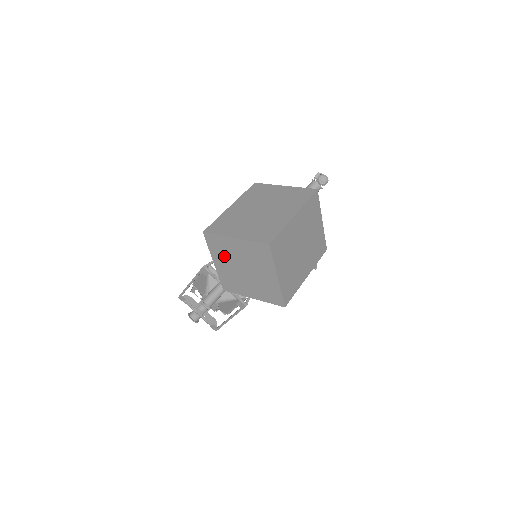
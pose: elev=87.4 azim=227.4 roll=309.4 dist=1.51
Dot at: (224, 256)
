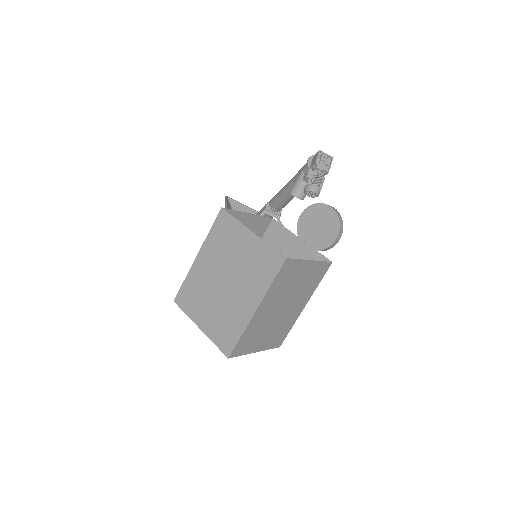
Dot at: occluded
